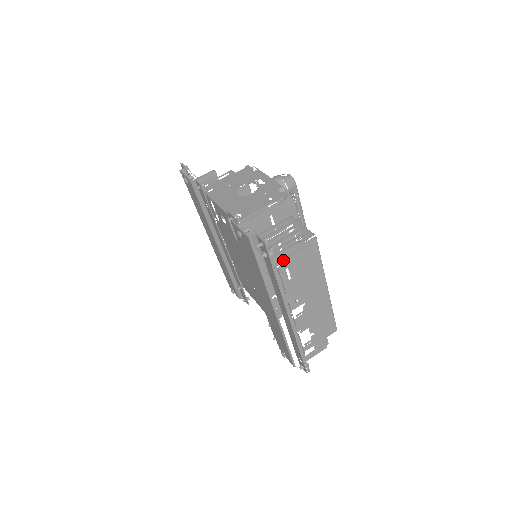
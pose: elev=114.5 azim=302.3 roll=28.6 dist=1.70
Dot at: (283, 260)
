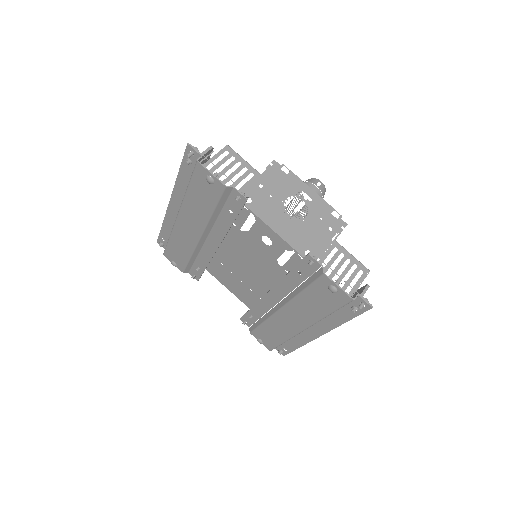
Dot at: occluded
